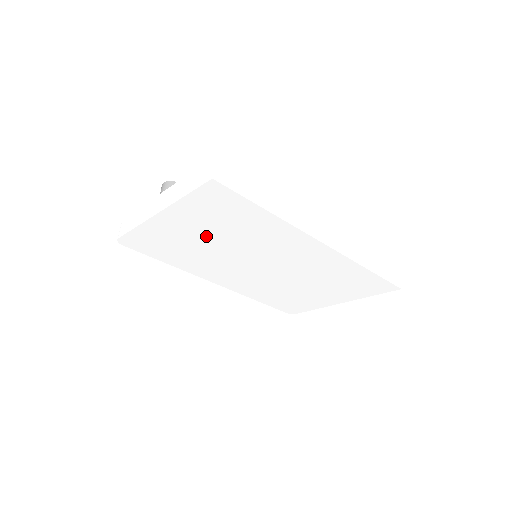
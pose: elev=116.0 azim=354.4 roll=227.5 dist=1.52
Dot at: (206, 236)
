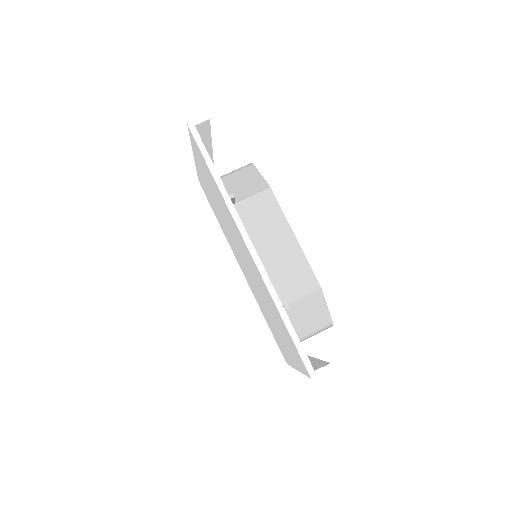
Dot at: occluded
